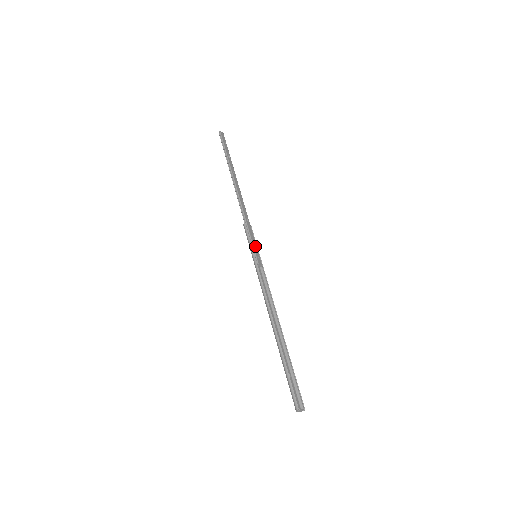
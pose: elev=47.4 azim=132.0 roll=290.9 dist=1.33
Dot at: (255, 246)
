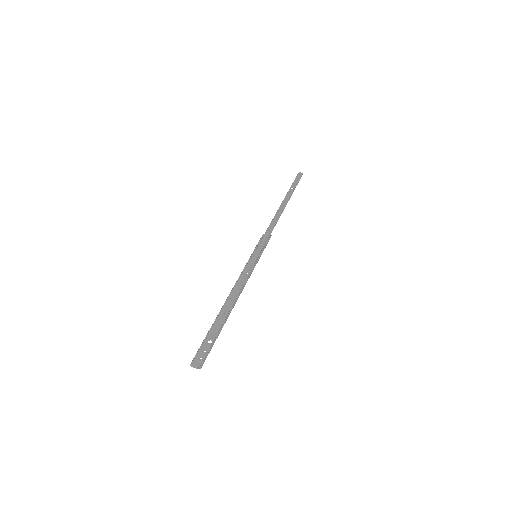
Dot at: (259, 248)
